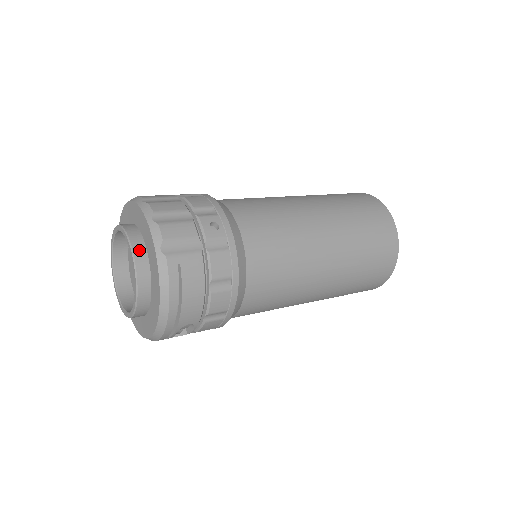
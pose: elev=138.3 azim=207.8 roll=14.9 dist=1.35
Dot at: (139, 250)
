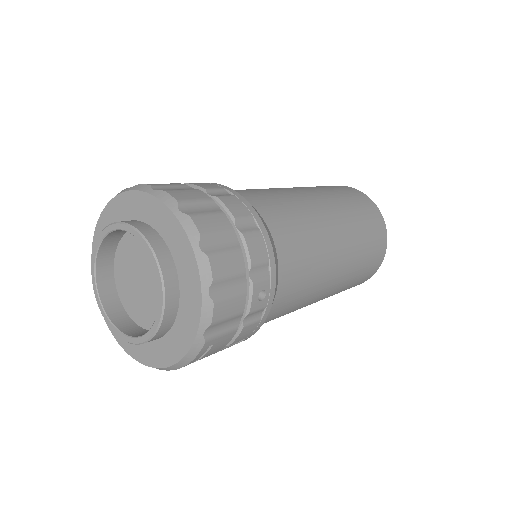
Dot at: (171, 307)
